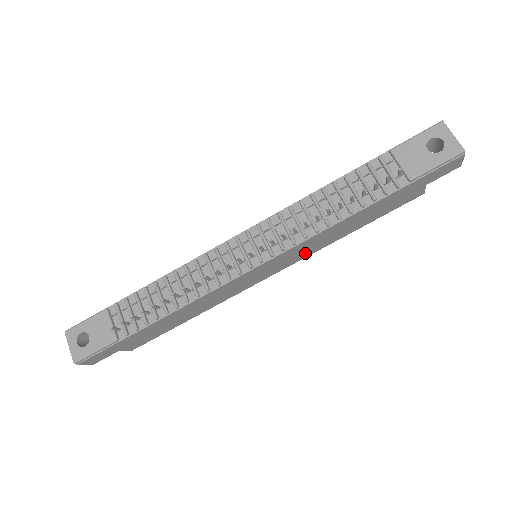
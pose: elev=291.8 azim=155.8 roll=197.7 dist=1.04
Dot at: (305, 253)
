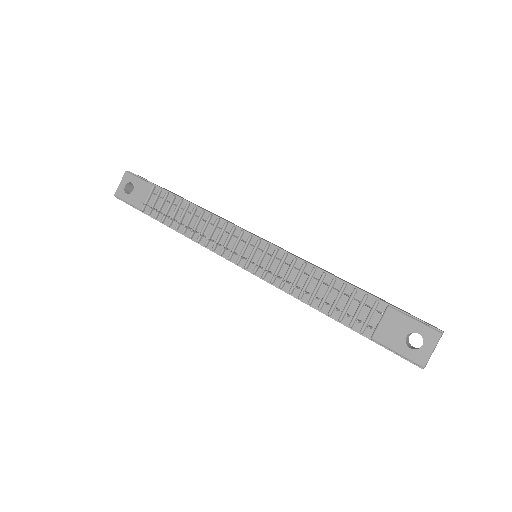
Dot at: occluded
